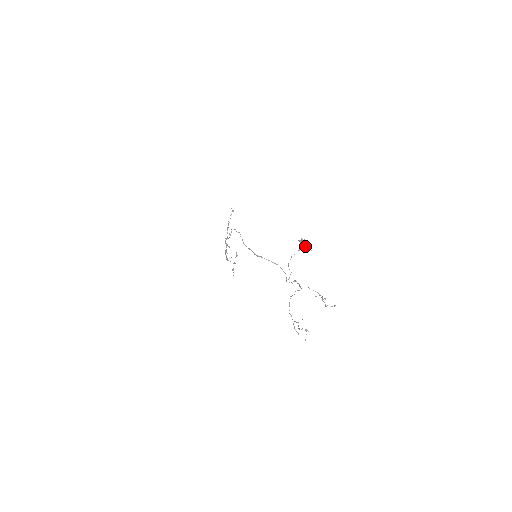
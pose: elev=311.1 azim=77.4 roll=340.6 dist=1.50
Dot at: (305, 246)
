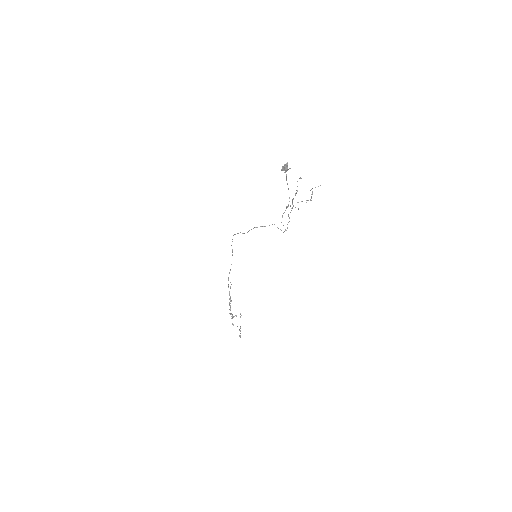
Dot at: (286, 166)
